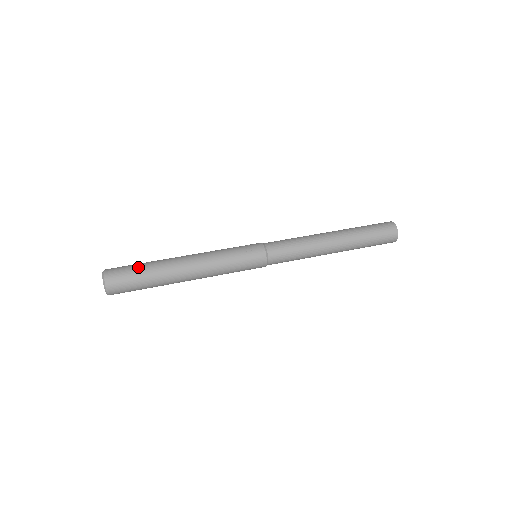
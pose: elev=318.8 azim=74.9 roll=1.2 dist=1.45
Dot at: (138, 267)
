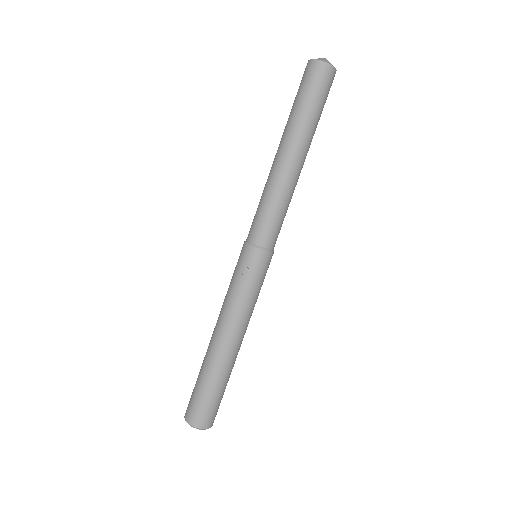
Dot at: (206, 392)
